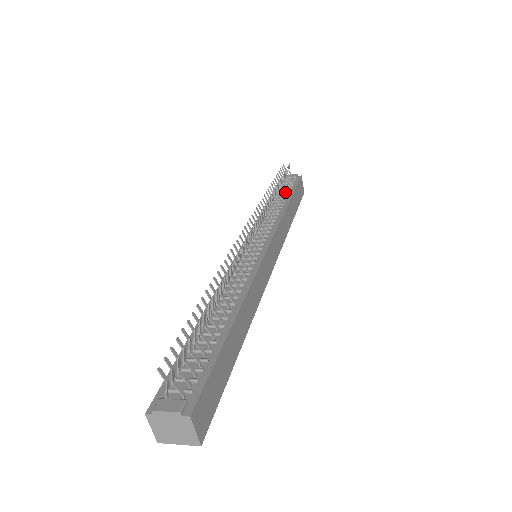
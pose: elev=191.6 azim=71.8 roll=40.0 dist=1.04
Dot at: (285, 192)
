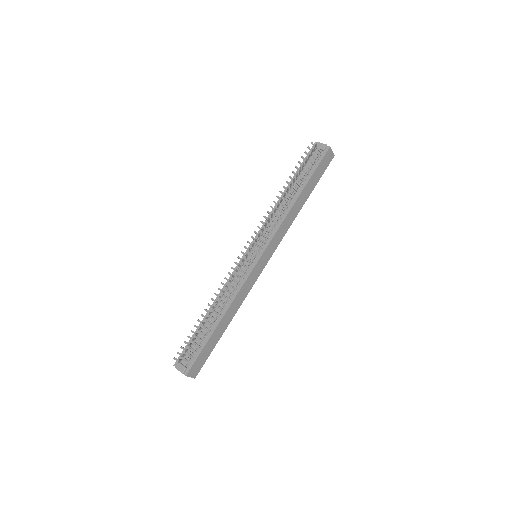
Dot at: (302, 180)
